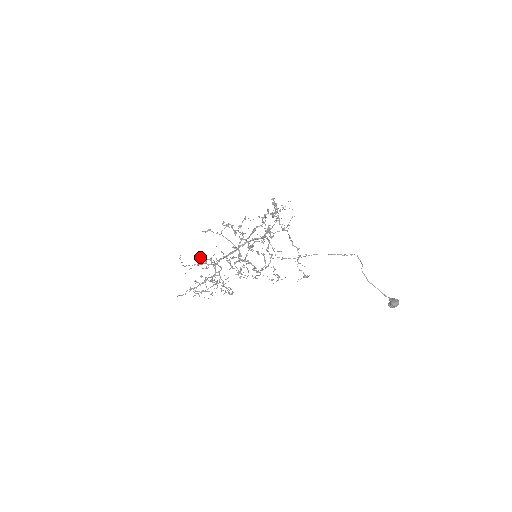
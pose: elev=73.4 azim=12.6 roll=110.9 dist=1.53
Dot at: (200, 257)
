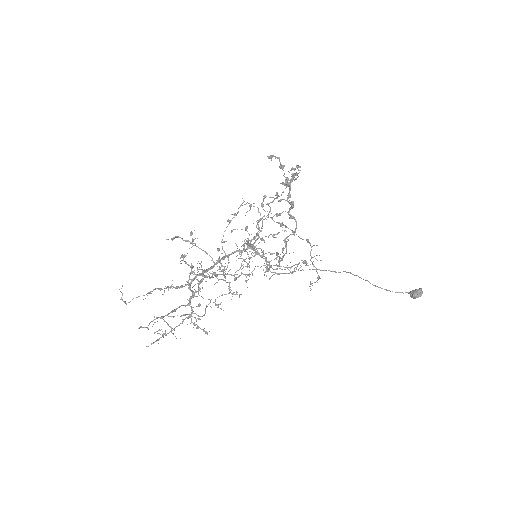
Dot at: (181, 257)
